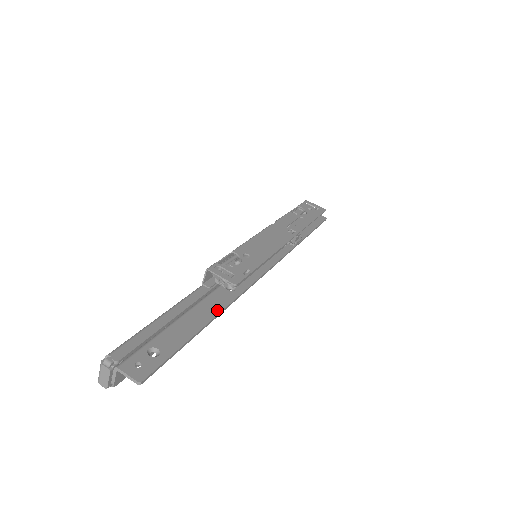
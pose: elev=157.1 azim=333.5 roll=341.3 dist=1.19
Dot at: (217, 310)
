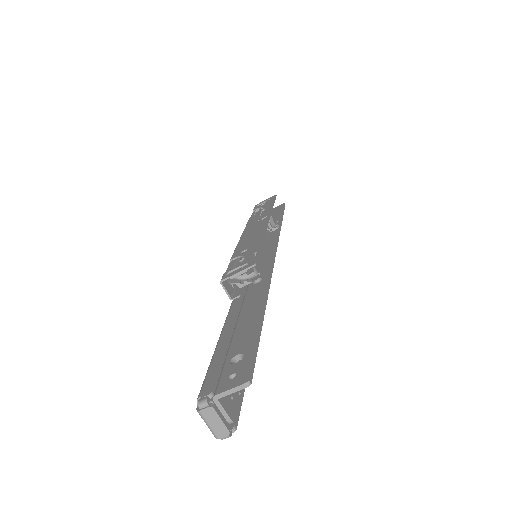
Dot at: (261, 296)
